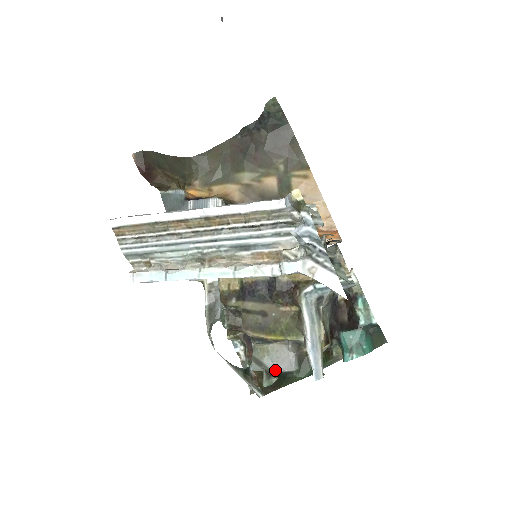
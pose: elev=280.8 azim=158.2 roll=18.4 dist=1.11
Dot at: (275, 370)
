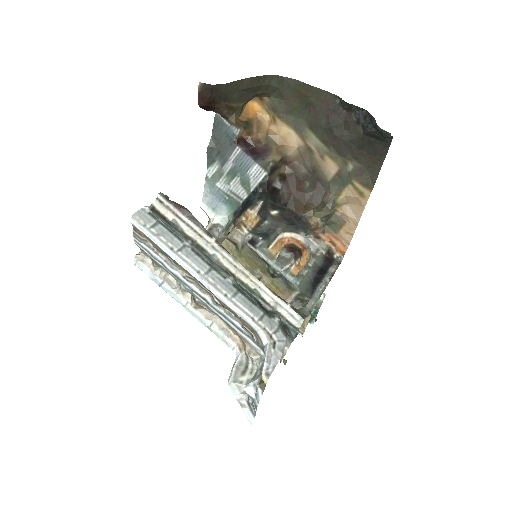
Dot at: occluded
